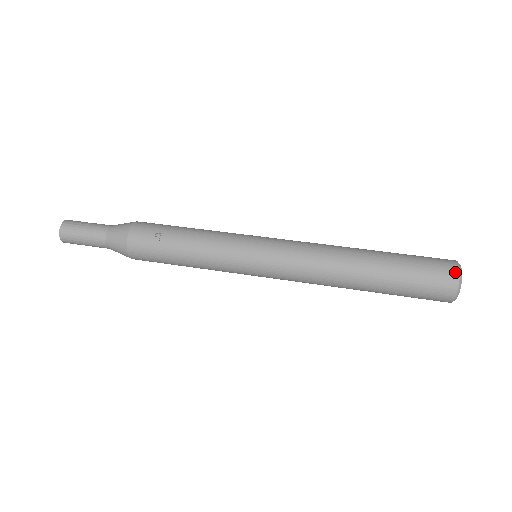
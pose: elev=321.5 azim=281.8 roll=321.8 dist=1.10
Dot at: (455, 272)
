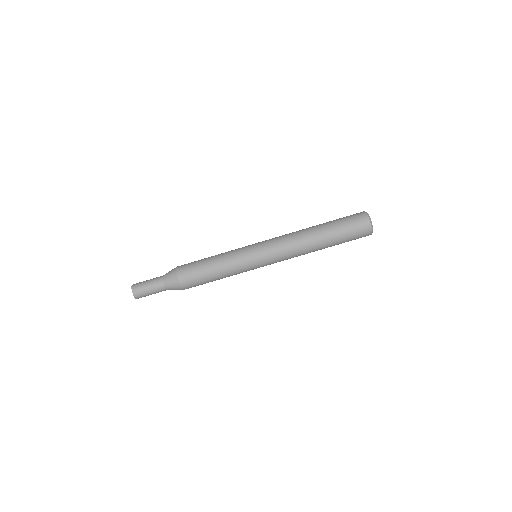
Dot at: (367, 221)
